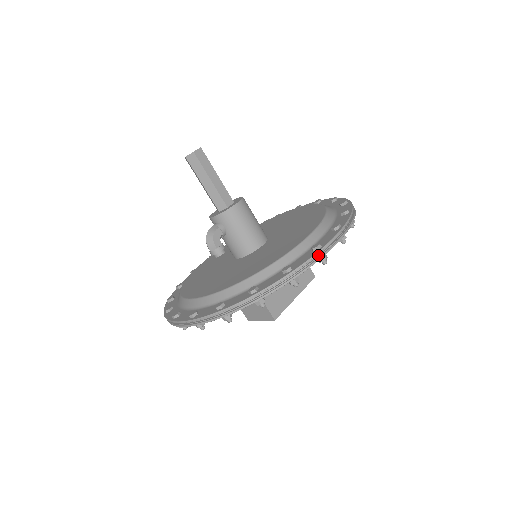
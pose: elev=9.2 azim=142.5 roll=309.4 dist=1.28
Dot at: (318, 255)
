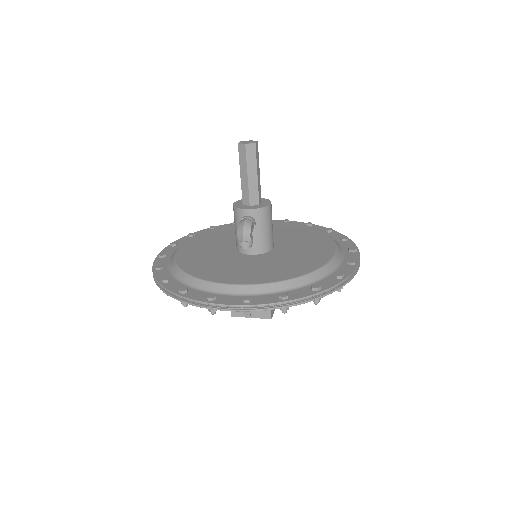
Dot at: (356, 269)
